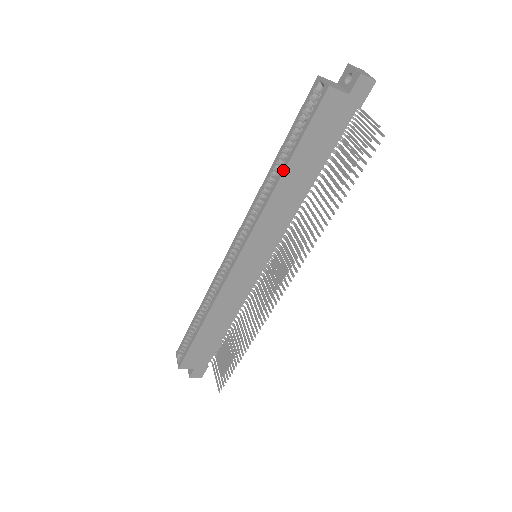
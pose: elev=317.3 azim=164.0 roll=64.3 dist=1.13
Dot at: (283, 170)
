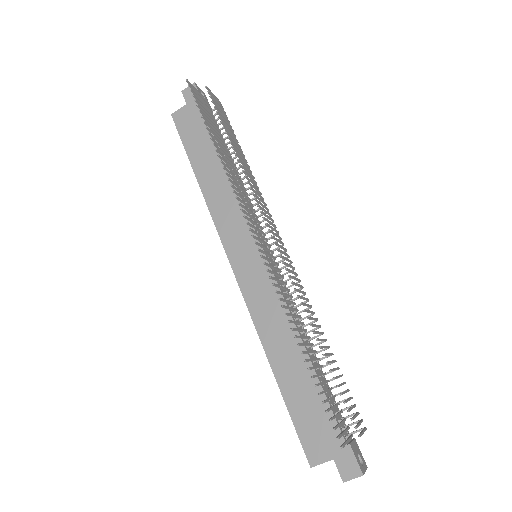
Dot at: (195, 176)
